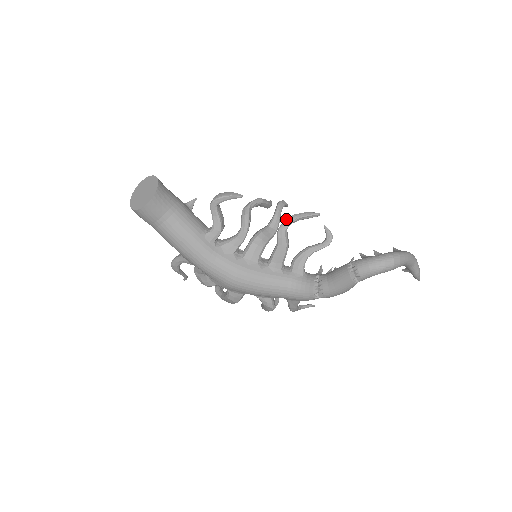
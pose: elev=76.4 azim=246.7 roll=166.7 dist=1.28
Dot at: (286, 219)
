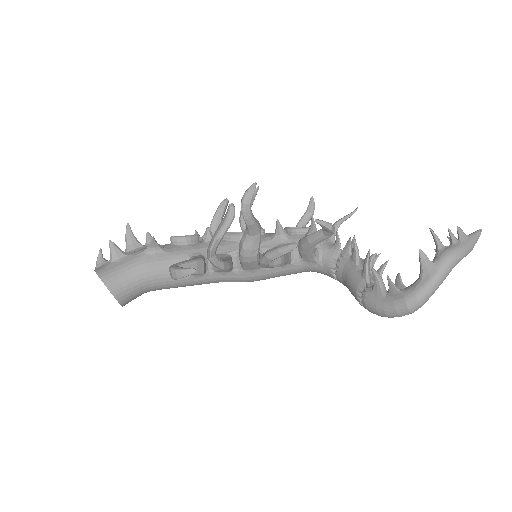
Dot at: (260, 260)
